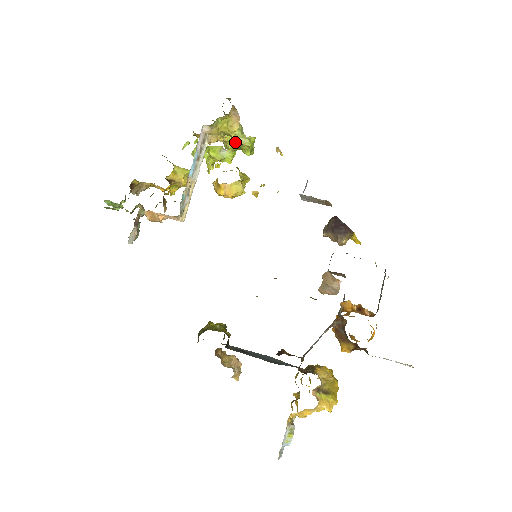
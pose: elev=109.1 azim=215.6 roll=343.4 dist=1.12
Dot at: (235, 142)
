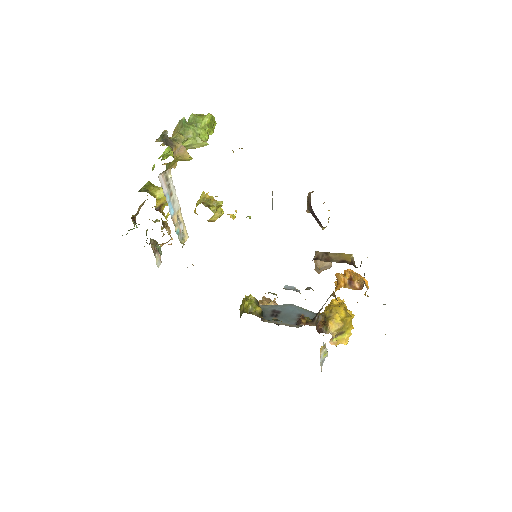
Dot at: (193, 148)
